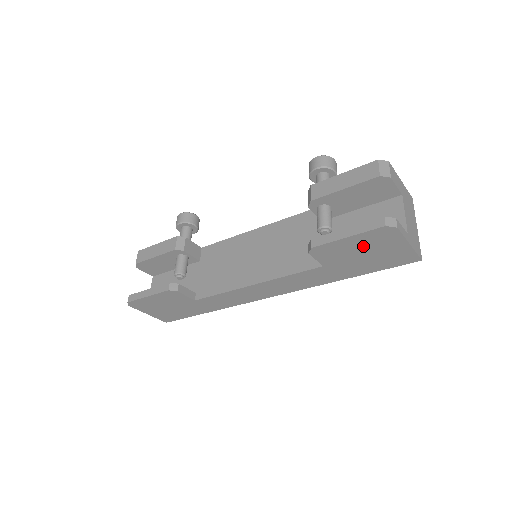
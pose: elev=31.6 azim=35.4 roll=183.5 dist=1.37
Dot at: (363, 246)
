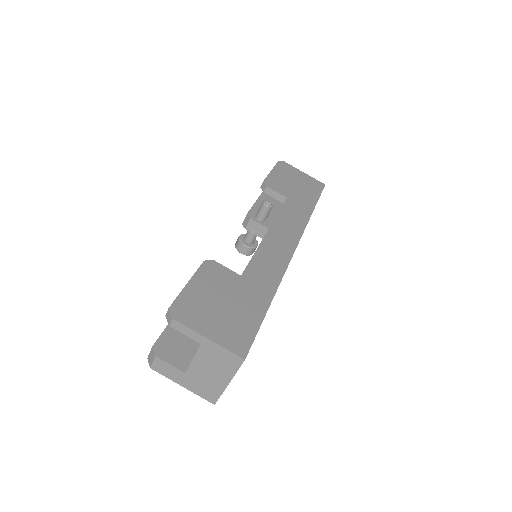
Dot at: (286, 177)
